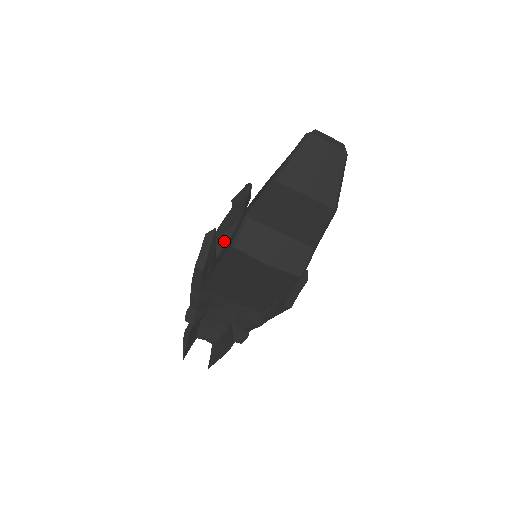
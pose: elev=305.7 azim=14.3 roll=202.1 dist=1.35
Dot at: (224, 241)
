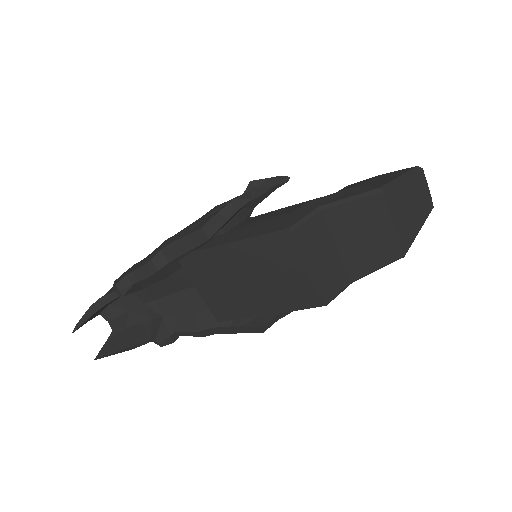
Dot at: occluded
